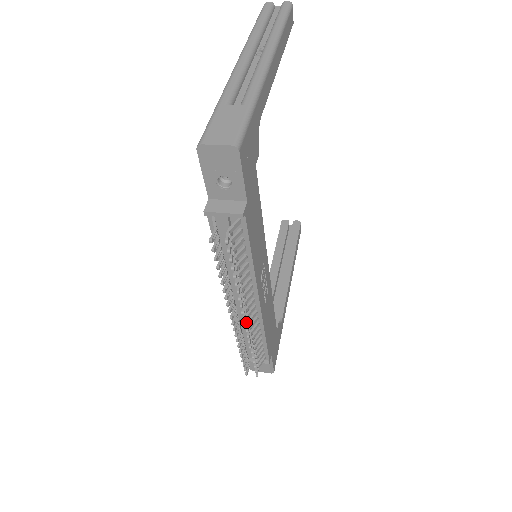
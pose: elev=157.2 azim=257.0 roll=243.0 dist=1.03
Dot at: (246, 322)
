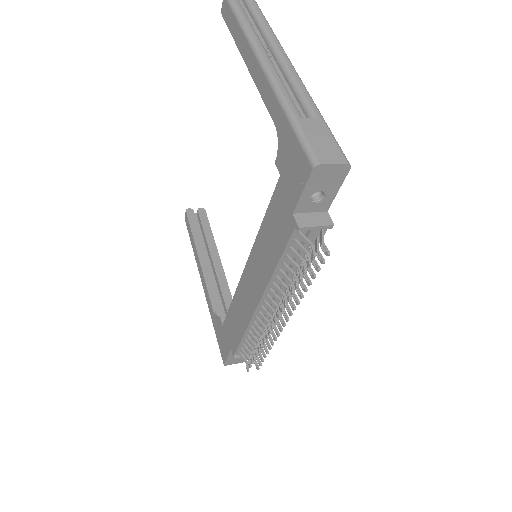
Dot at: occluded
